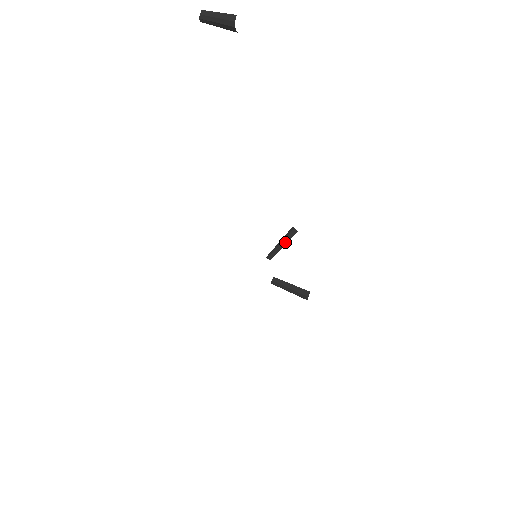
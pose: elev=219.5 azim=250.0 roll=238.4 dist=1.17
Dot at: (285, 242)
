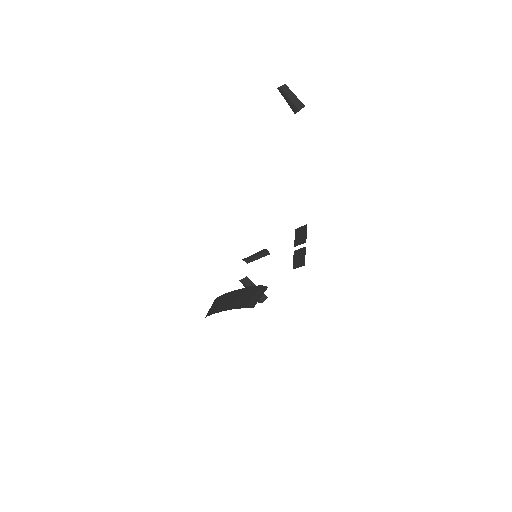
Dot at: (260, 256)
